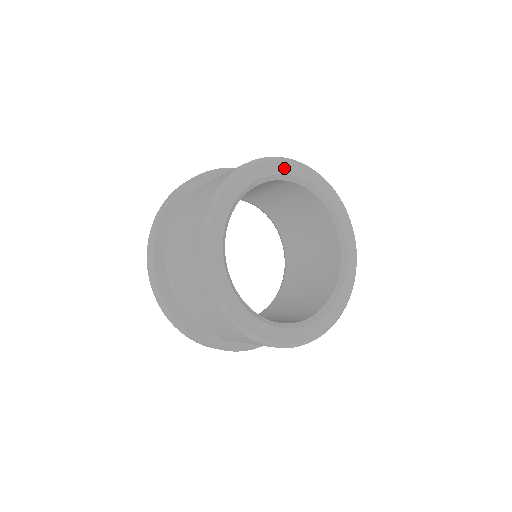
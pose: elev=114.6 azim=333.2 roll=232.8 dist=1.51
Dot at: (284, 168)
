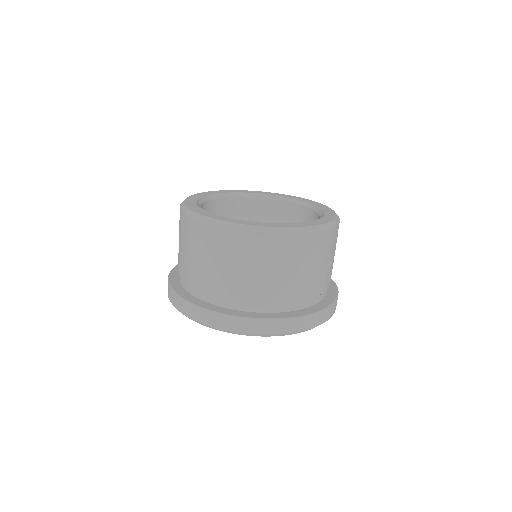
Dot at: (251, 192)
